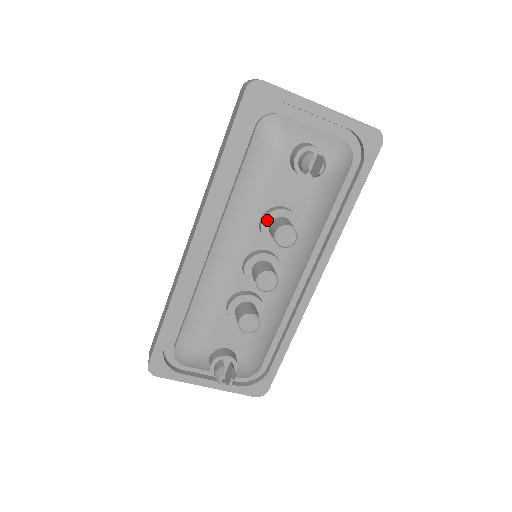
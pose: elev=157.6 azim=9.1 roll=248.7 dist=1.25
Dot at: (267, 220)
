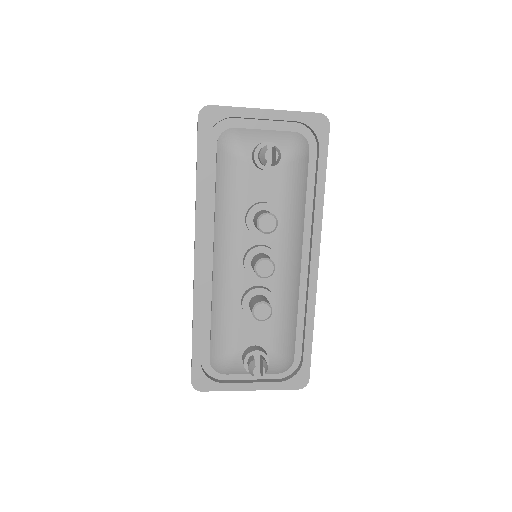
Dot at: (250, 217)
